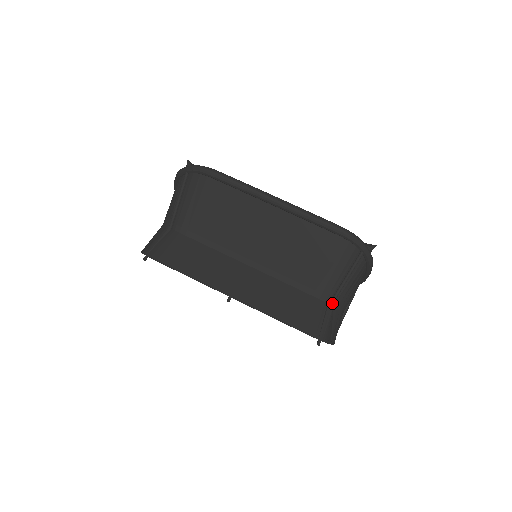
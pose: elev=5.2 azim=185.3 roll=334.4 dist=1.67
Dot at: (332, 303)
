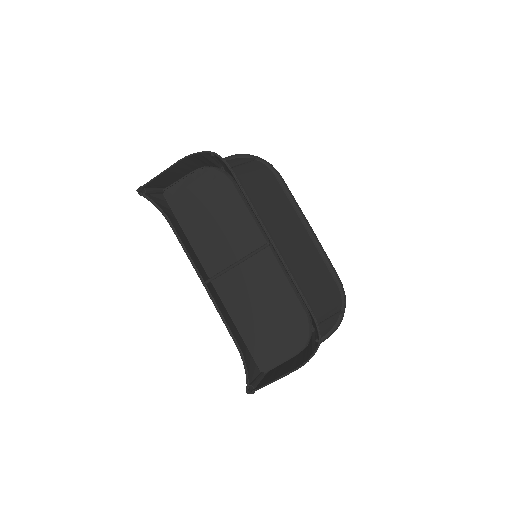
Dot at: occluded
